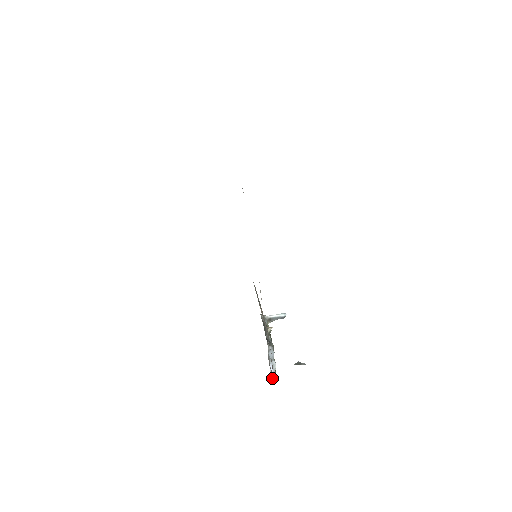
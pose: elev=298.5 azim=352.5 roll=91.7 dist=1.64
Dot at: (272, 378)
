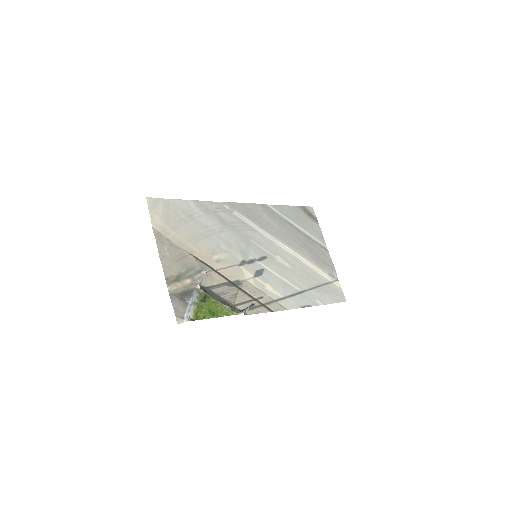
Dot at: (182, 318)
